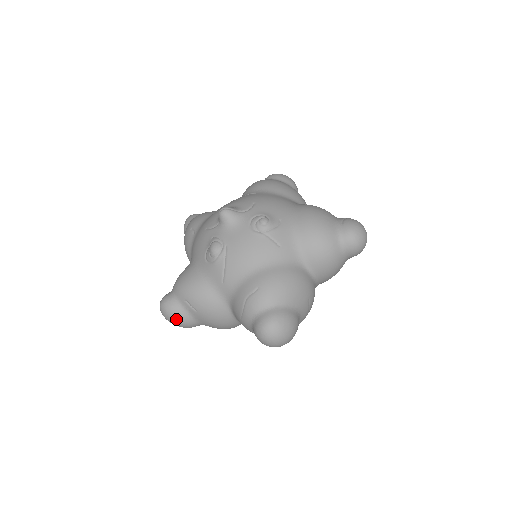
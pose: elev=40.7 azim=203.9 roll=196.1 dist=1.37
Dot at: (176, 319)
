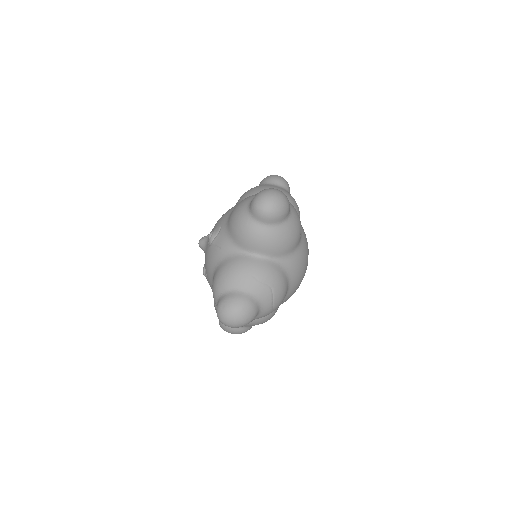
Dot at: (226, 330)
